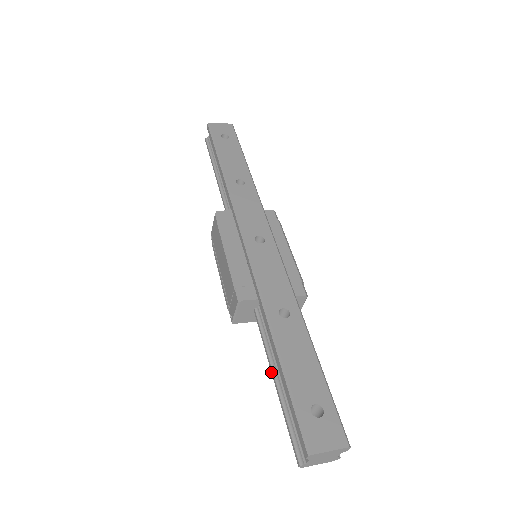
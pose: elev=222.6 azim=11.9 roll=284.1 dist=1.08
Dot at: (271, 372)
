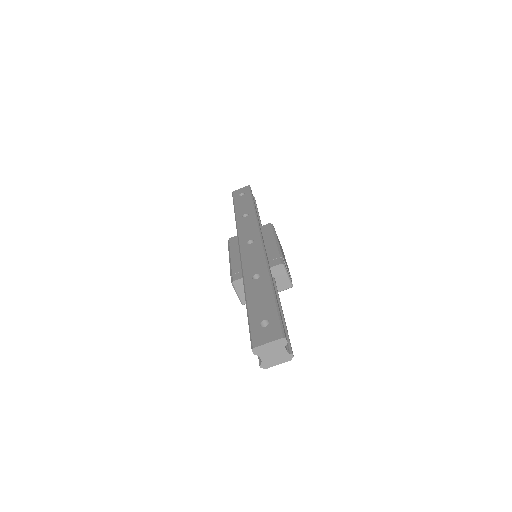
Dot at: occluded
